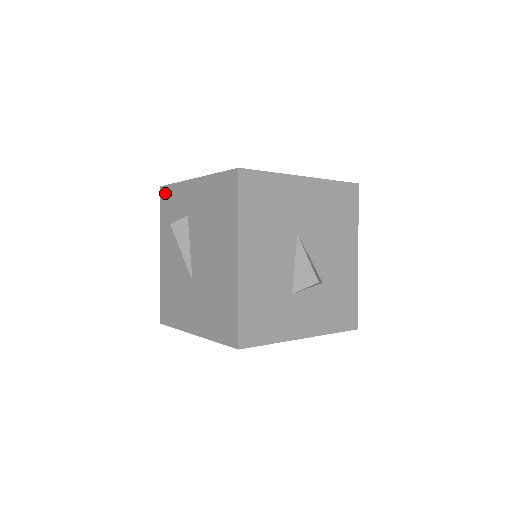
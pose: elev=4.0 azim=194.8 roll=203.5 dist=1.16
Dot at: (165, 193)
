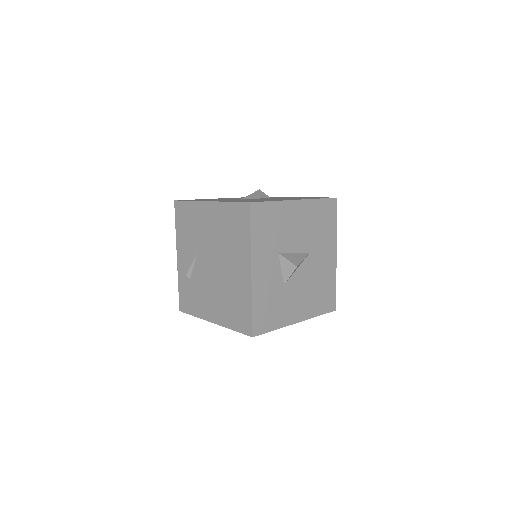
Dot at: occluded
